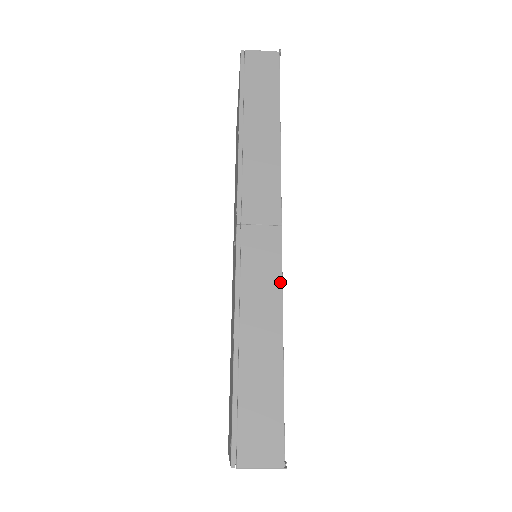
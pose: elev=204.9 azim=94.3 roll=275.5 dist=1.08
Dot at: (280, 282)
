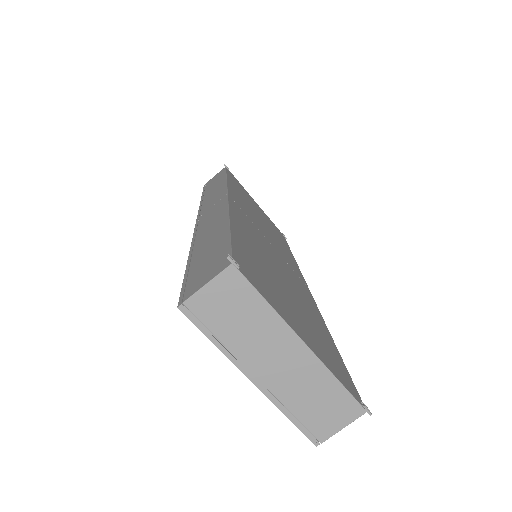
Dot at: (226, 207)
